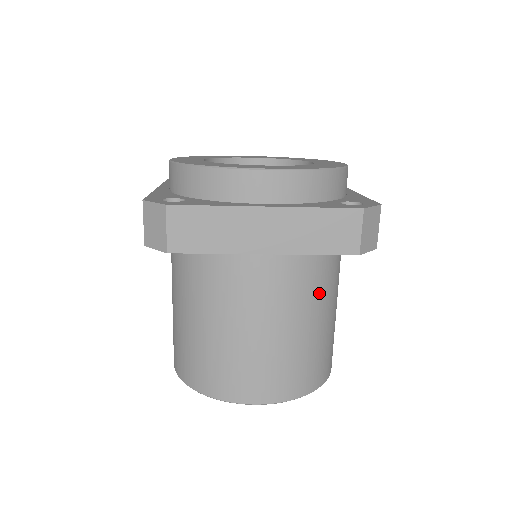
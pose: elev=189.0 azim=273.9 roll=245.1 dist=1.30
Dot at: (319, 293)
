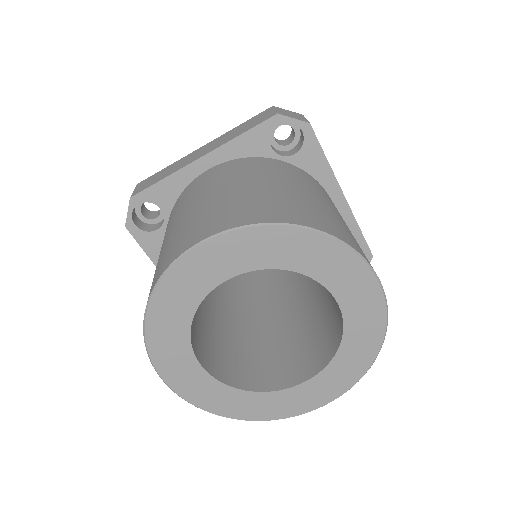
Dot at: occluded
